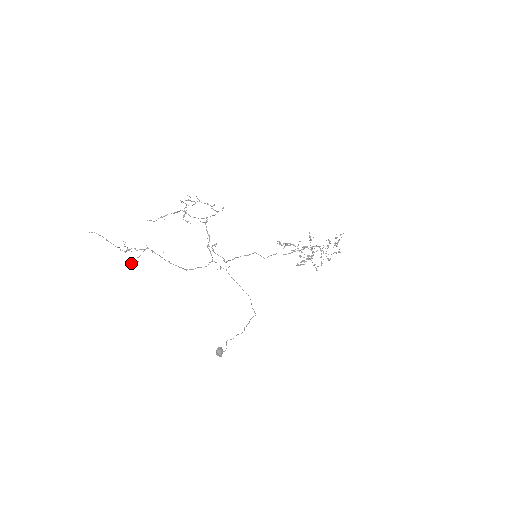
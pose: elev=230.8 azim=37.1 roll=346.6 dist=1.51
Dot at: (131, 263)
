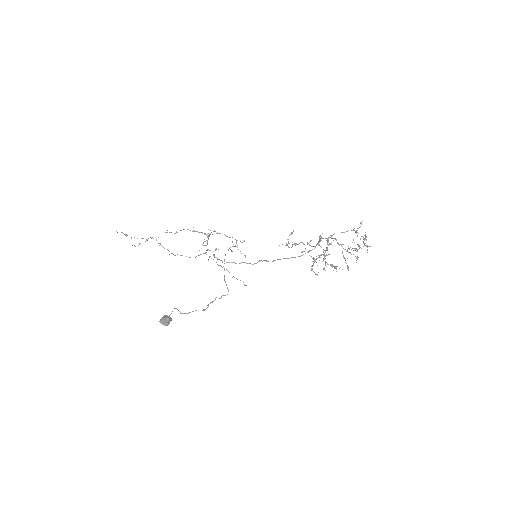
Dot at: occluded
